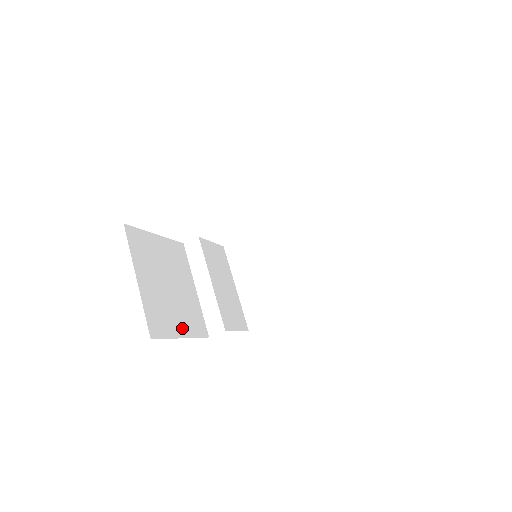
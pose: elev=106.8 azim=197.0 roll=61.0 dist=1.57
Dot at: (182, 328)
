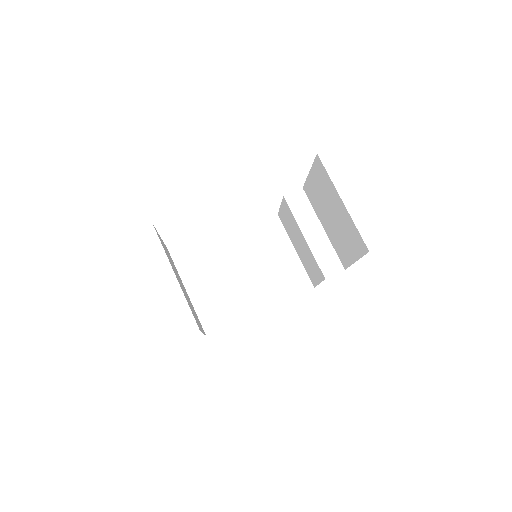
Dot at: occluded
